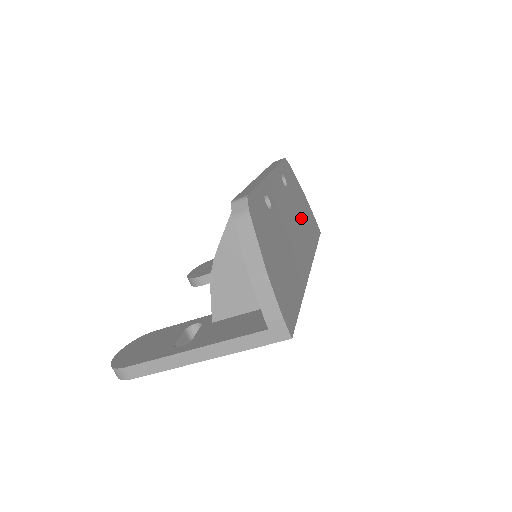
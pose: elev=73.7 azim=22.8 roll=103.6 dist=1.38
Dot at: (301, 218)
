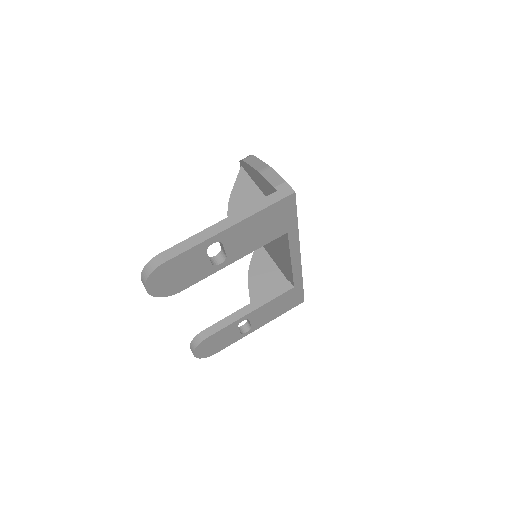
Dot at: occluded
